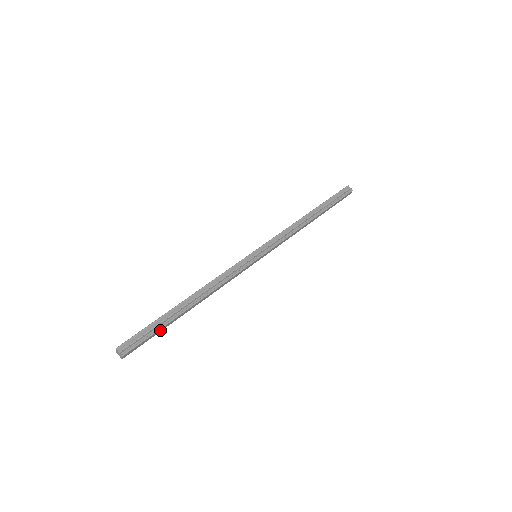
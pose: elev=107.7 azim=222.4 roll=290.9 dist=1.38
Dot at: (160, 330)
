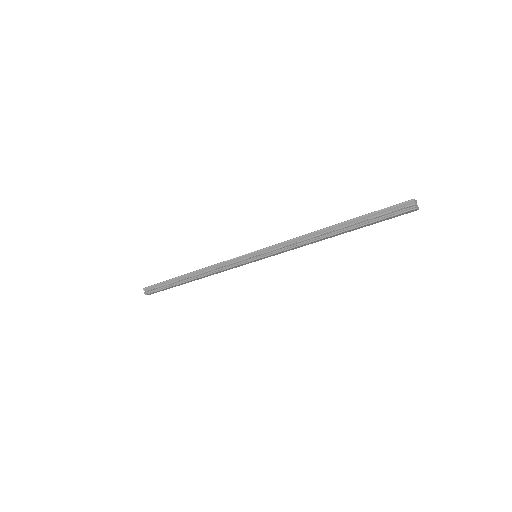
Dot at: (170, 287)
